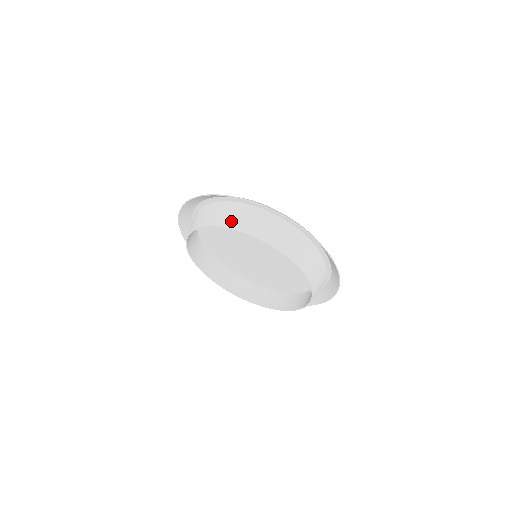
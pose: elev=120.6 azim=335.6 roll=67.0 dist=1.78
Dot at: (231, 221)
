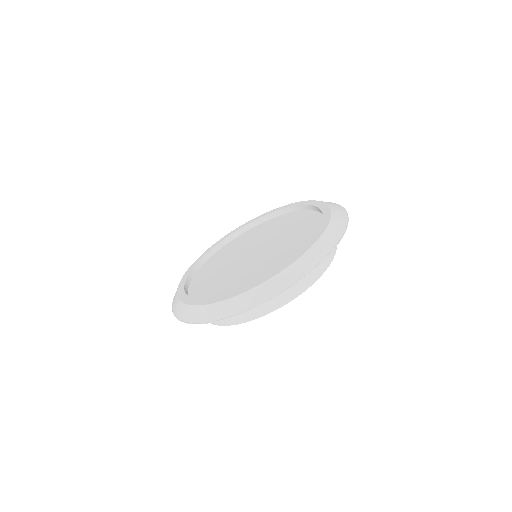
Dot at: (234, 319)
